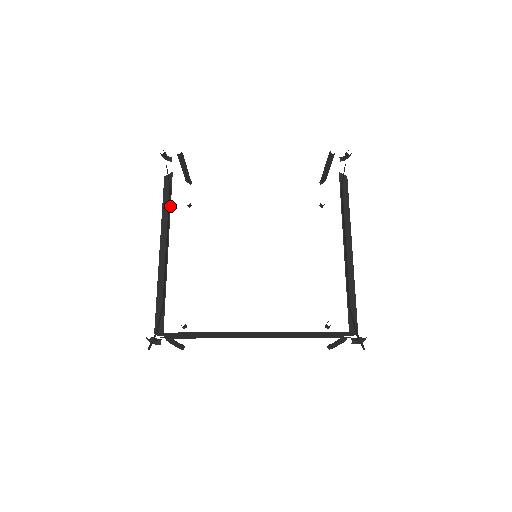
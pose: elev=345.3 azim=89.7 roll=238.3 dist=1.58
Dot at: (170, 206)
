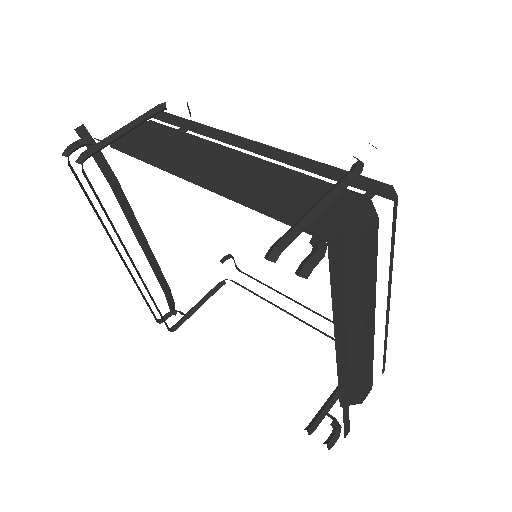
Dot at: occluded
